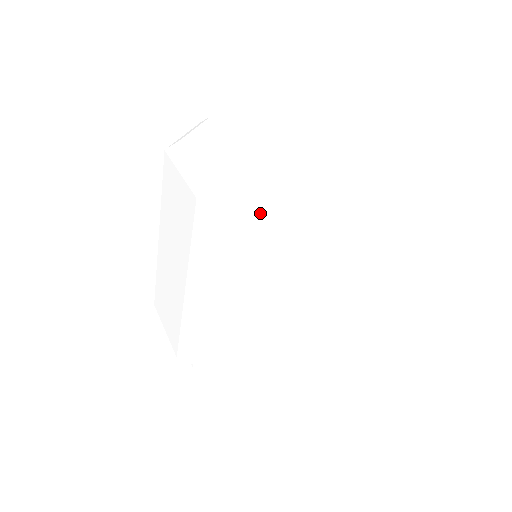
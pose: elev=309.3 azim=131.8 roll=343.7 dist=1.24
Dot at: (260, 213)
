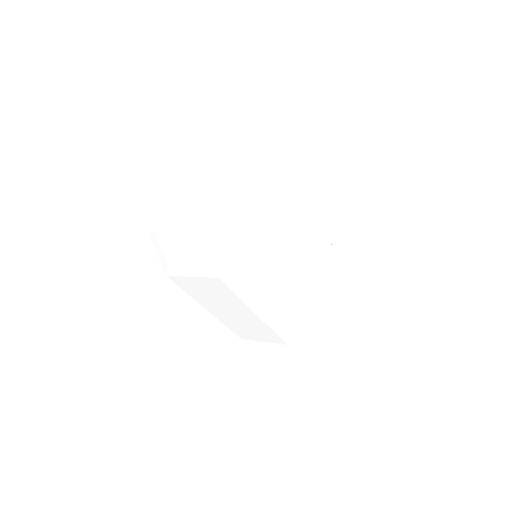
Dot at: (198, 273)
